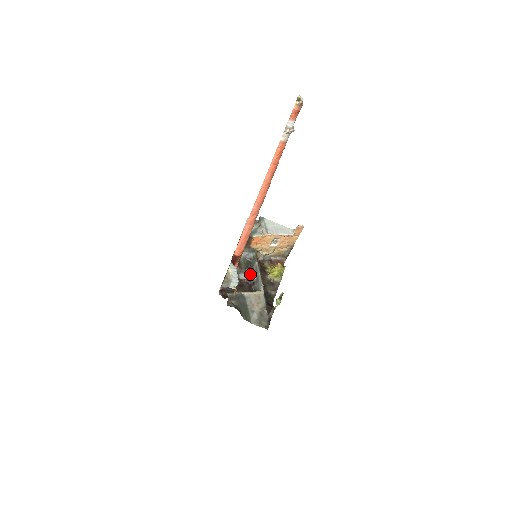
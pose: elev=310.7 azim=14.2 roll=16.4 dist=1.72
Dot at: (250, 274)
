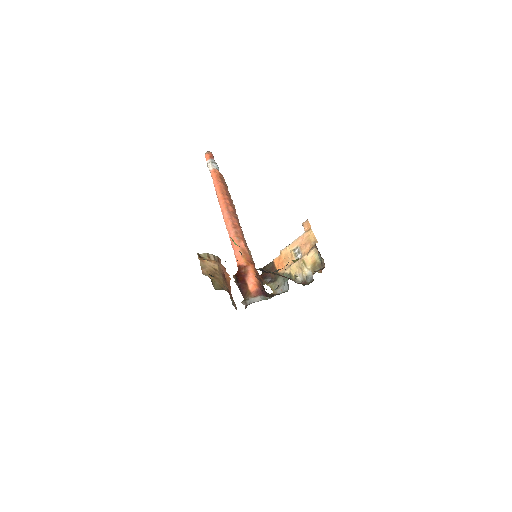
Dot at: occluded
